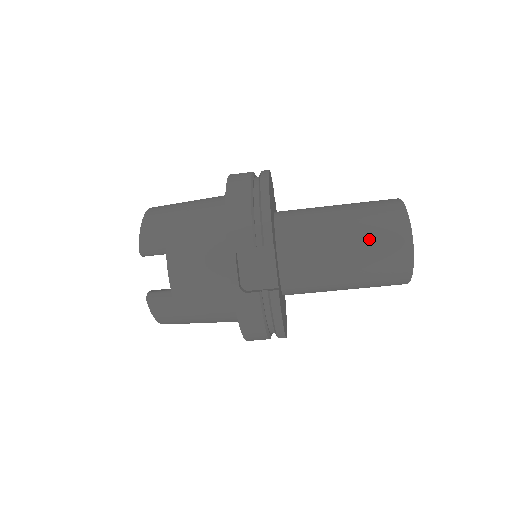
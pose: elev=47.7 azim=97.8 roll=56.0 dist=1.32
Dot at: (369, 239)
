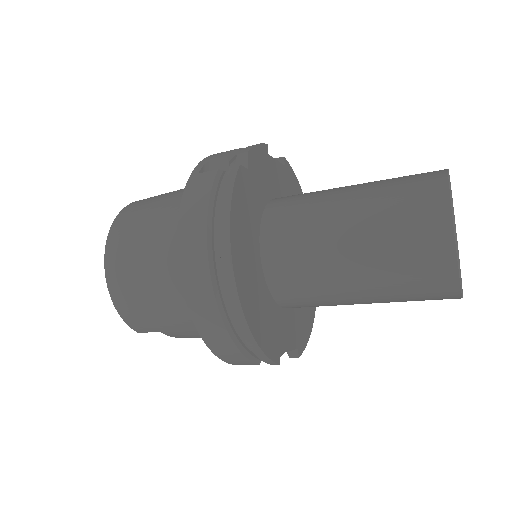
Dot at: (399, 300)
